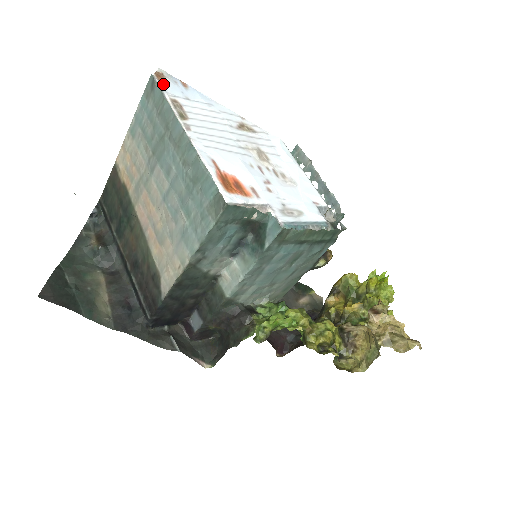
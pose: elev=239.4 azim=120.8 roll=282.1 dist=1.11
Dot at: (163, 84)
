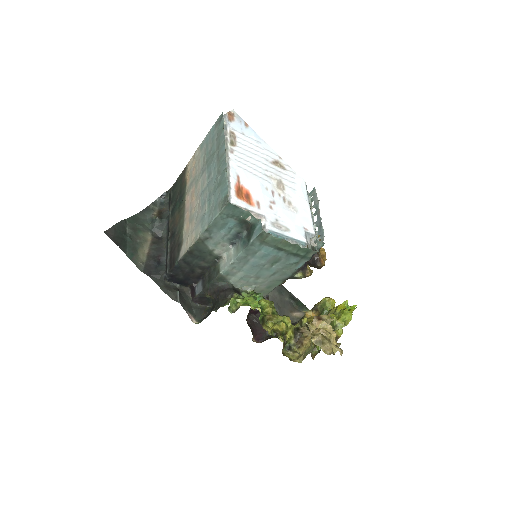
Dot at: (230, 120)
